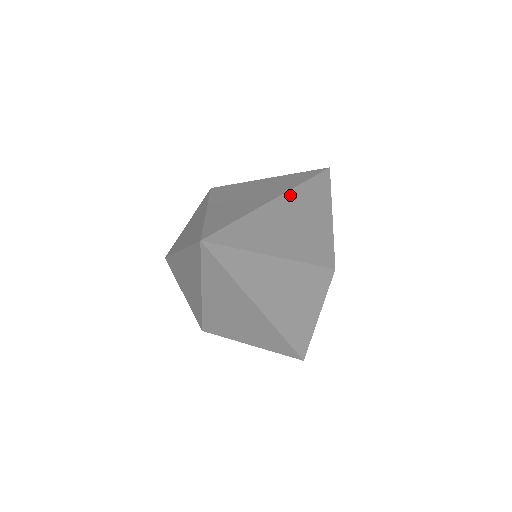
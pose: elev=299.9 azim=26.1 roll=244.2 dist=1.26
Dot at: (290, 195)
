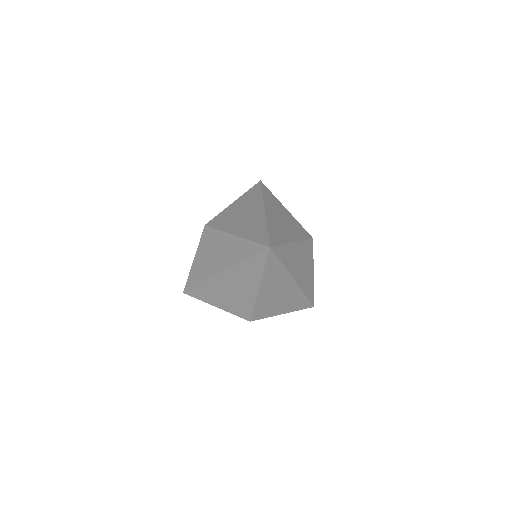
Dot at: (266, 205)
